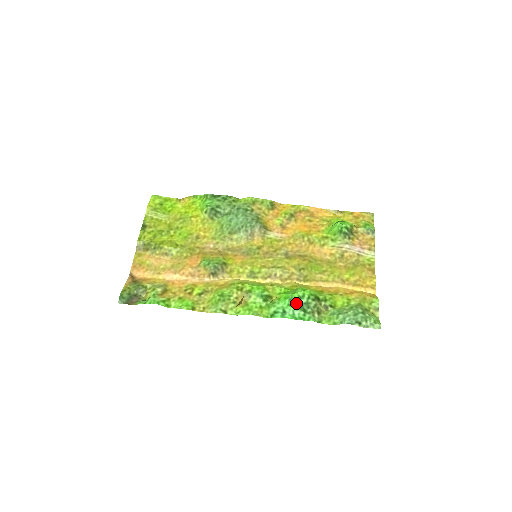
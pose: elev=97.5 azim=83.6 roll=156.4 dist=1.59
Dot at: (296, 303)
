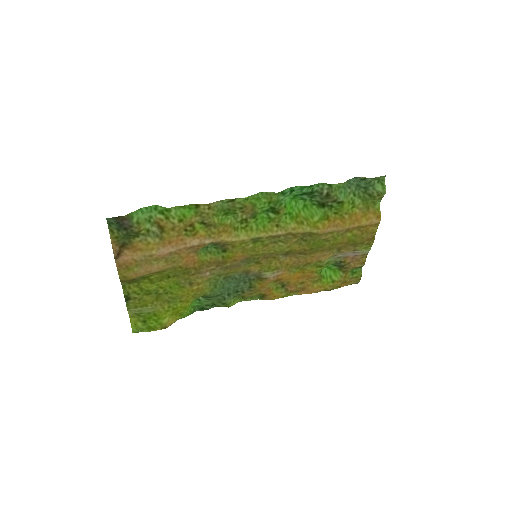
Dot at: (300, 196)
